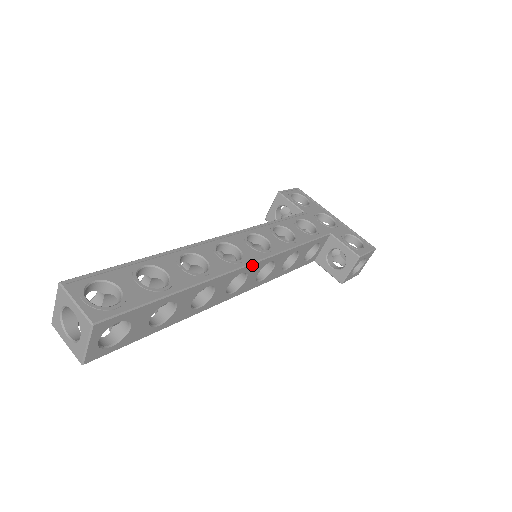
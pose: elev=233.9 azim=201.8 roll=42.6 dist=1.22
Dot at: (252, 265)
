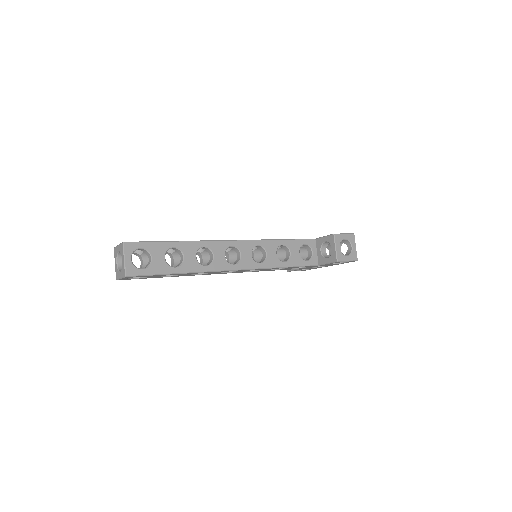
Dot at: (239, 242)
